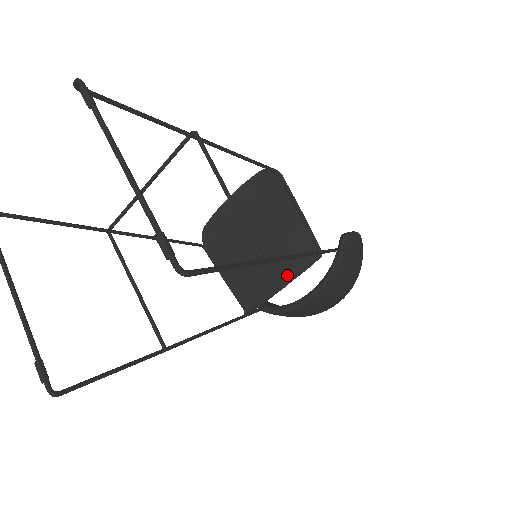
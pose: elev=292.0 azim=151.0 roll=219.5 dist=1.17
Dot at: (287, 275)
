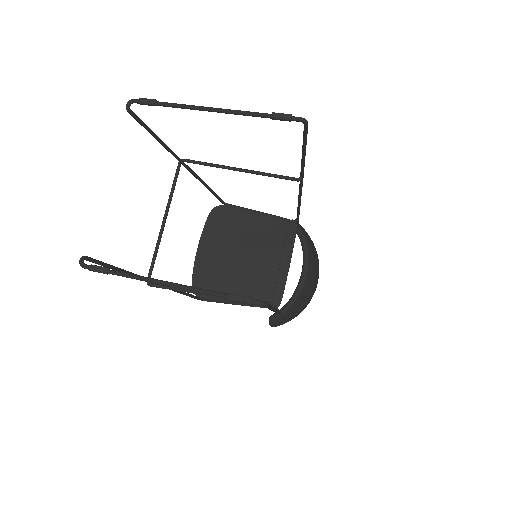
Dot at: (286, 253)
